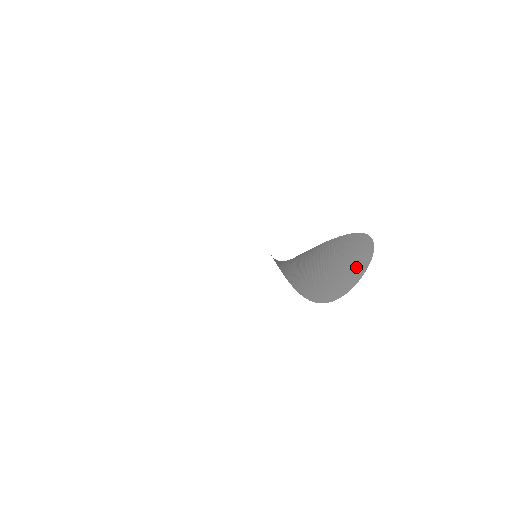
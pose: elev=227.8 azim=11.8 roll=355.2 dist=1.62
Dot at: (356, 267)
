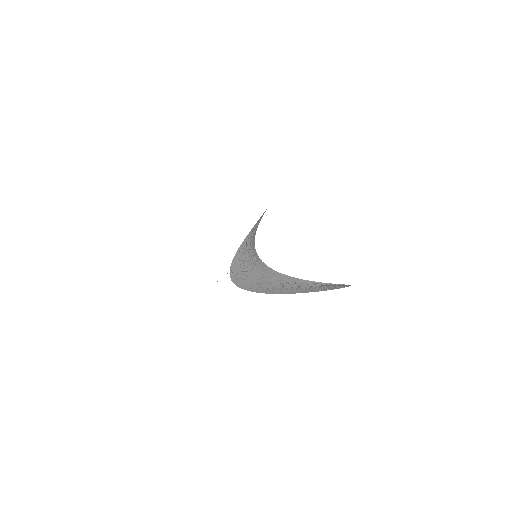
Dot at: (308, 289)
